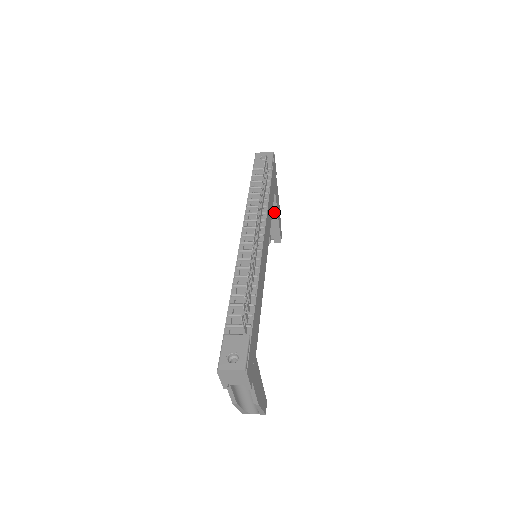
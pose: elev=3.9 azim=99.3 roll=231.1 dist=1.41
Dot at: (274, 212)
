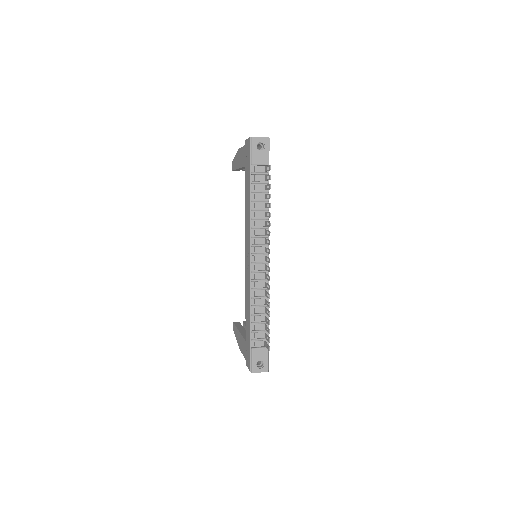
Dot at: occluded
